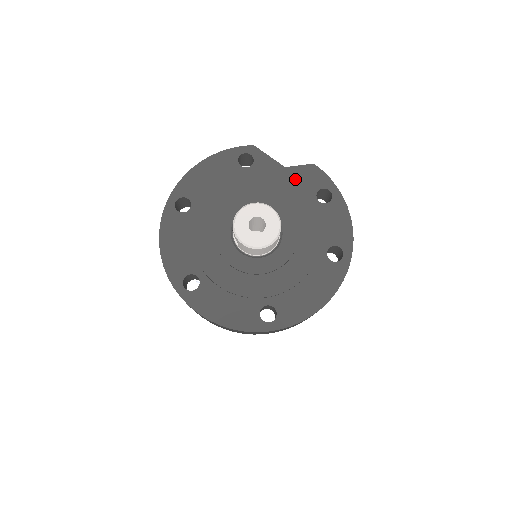
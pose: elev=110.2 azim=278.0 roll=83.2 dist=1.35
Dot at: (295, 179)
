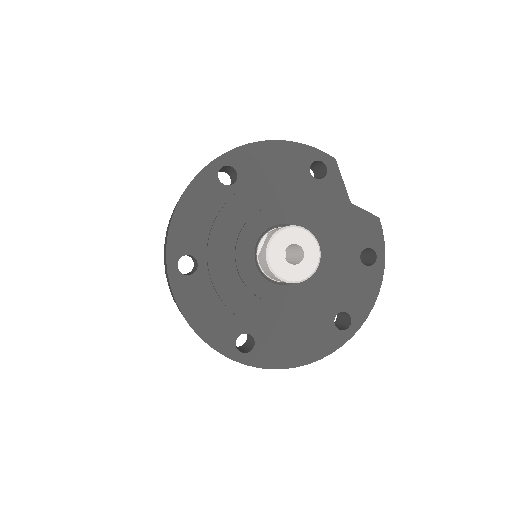
Dot at: (353, 222)
